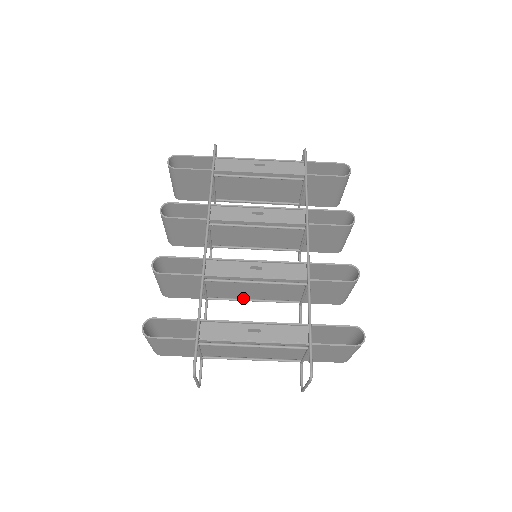
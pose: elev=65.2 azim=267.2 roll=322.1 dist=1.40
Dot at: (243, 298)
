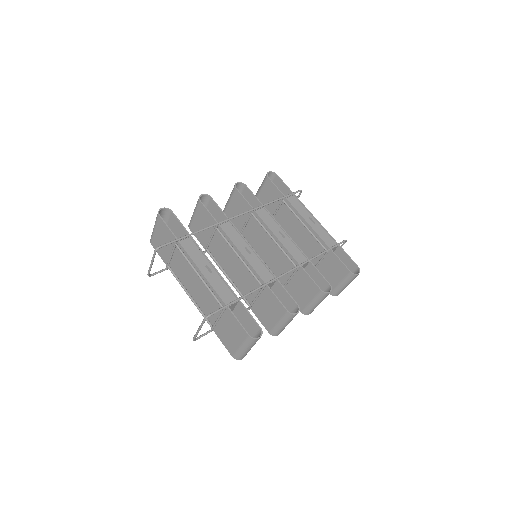
Dot at: (224, 269)
